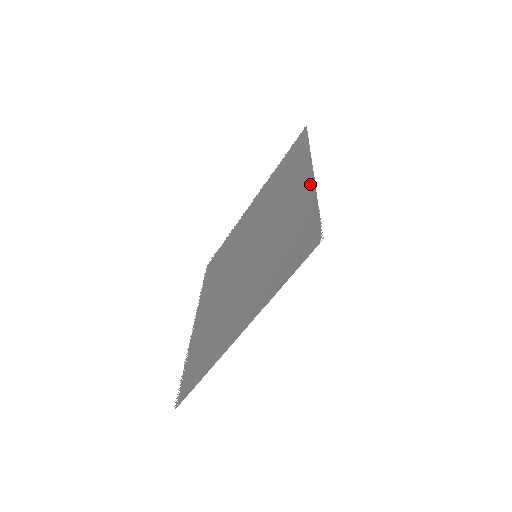
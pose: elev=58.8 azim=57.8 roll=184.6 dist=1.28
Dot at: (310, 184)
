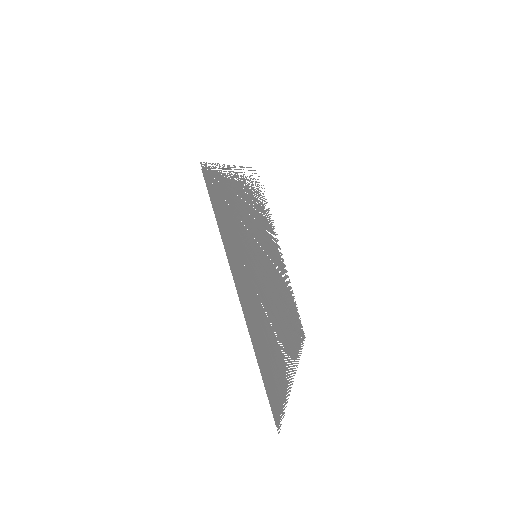
Dot at: (230, 168)
